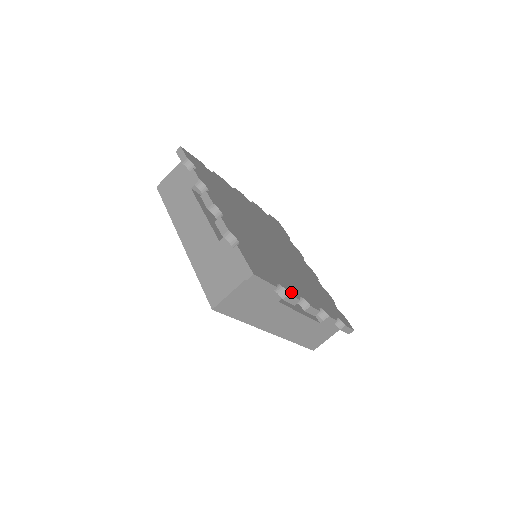
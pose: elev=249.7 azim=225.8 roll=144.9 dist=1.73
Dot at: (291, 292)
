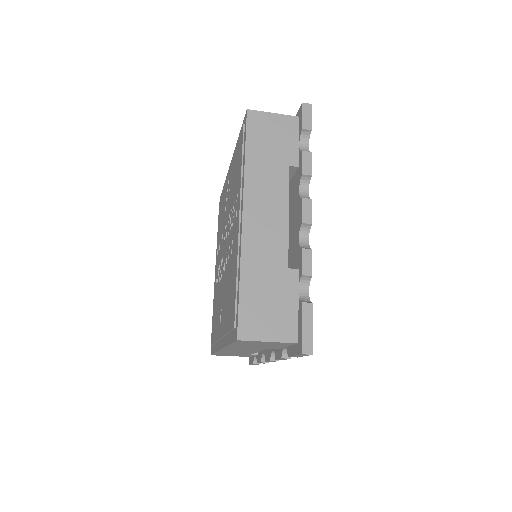
Dot at: occluded
